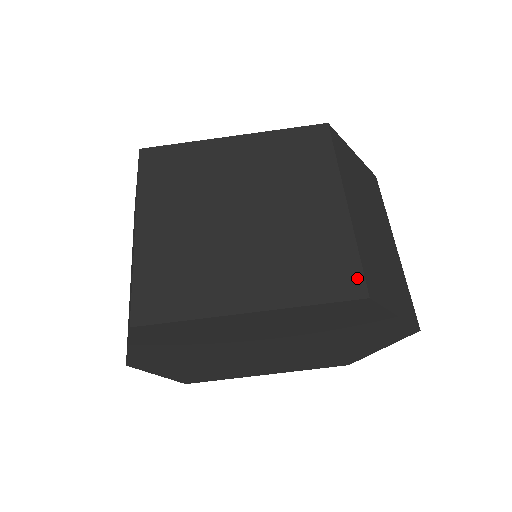
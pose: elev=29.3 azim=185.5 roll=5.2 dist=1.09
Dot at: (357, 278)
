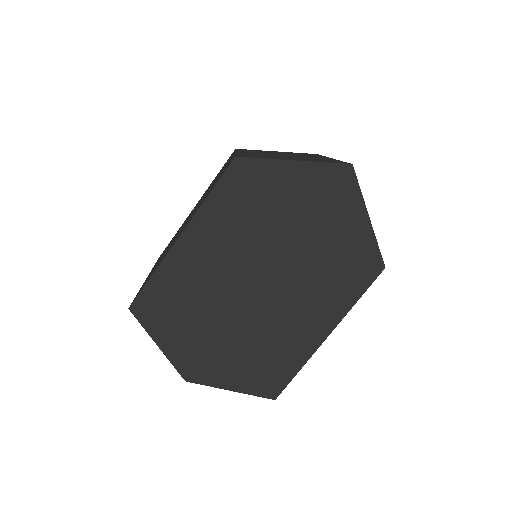
Dot at: occluded
